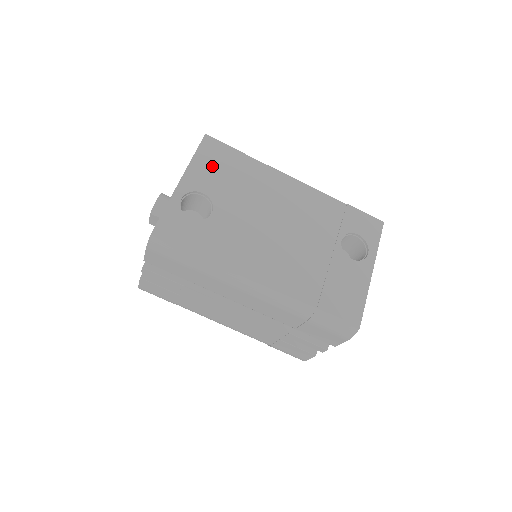
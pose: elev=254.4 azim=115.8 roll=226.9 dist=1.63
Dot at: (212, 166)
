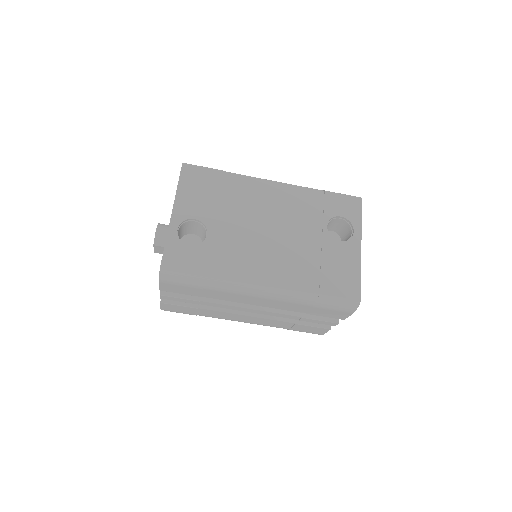
Dot at: (196, 191)
